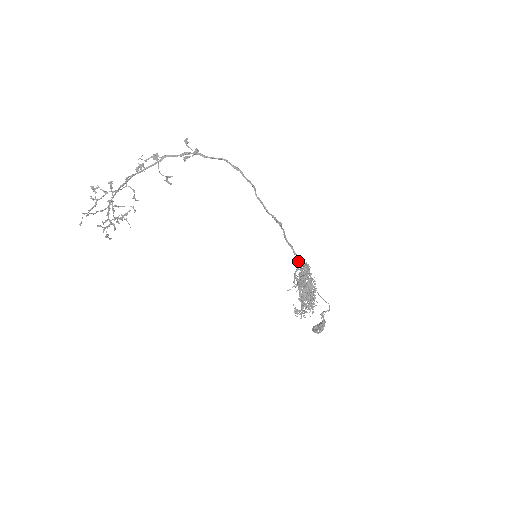
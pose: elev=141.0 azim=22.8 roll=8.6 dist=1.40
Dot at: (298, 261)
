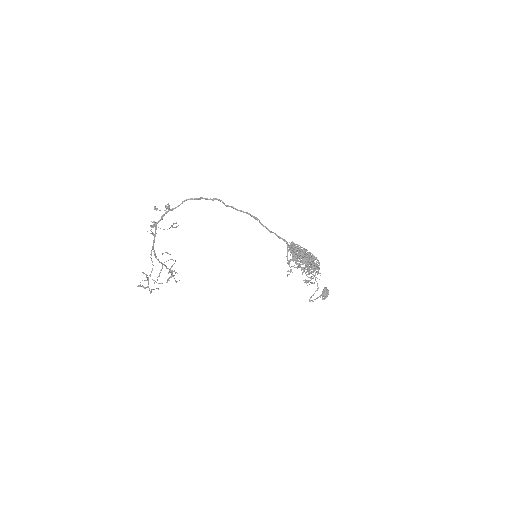
Dot at: (286, 243)
